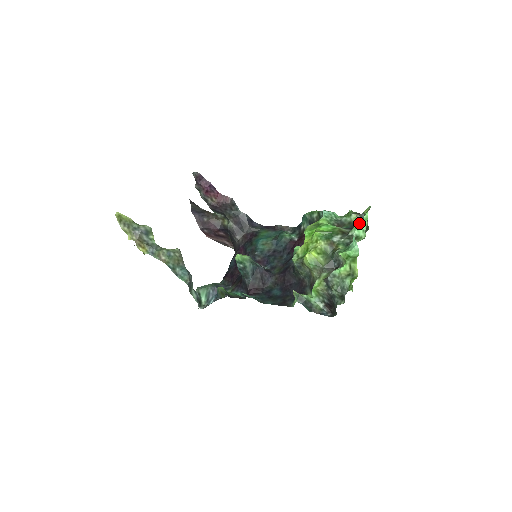
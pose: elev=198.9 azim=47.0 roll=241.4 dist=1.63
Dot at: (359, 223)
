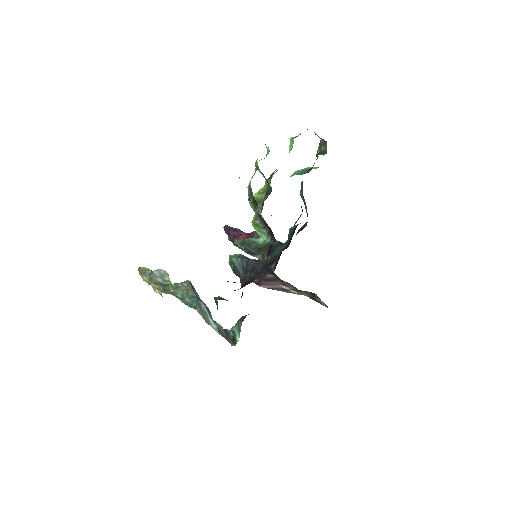
Dot at: occluded
